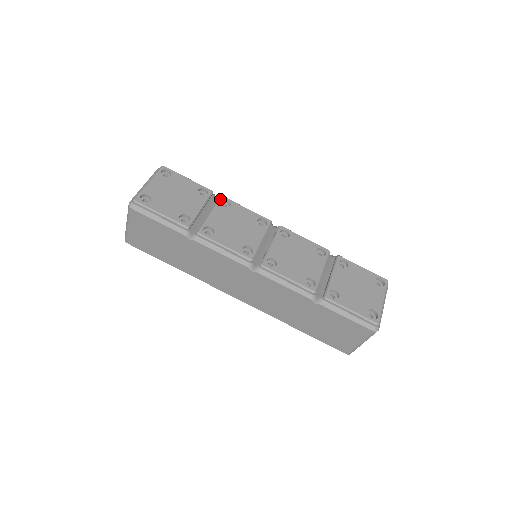
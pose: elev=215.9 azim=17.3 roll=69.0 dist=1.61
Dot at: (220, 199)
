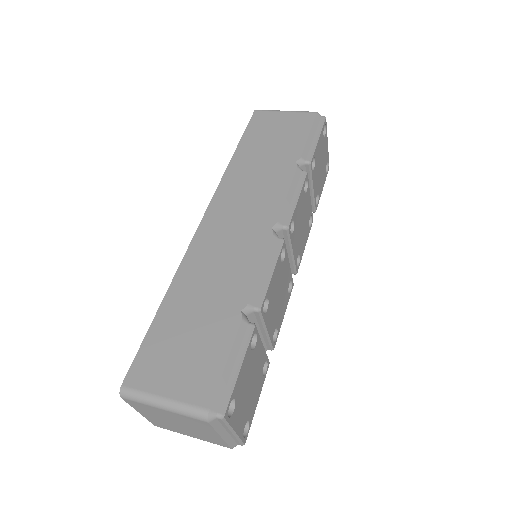
Dot at: (262, 314)
